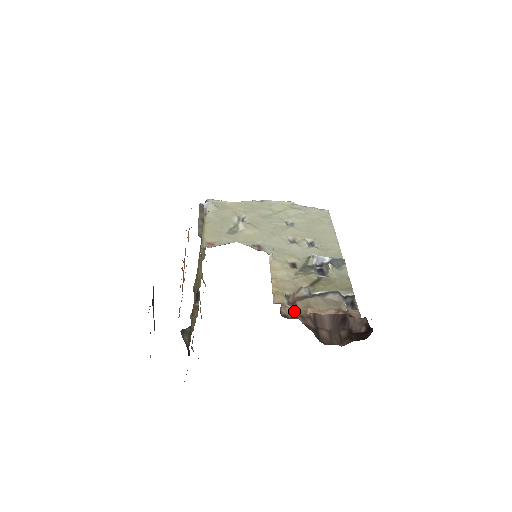
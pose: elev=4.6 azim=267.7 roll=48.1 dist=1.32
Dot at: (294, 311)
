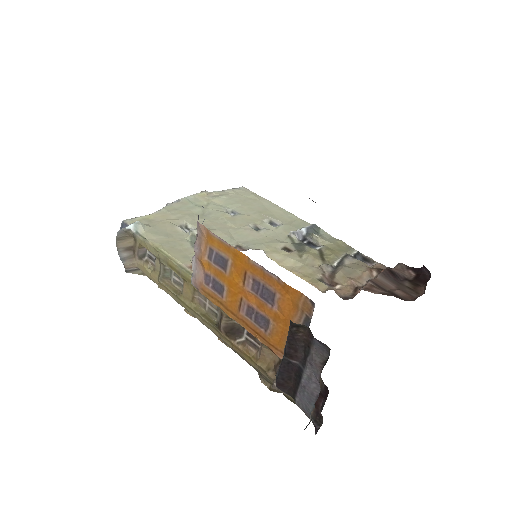
Dot at: (344, 290)
